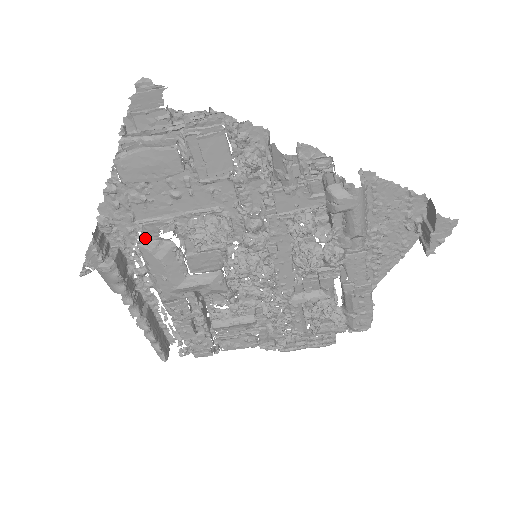
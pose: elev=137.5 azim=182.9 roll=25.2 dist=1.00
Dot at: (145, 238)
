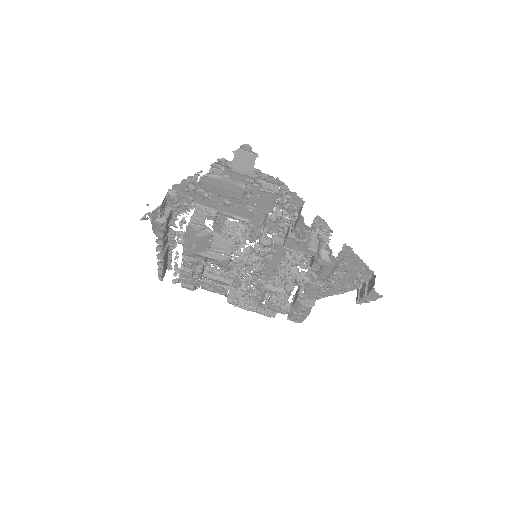
Dot at: (195, 220)
